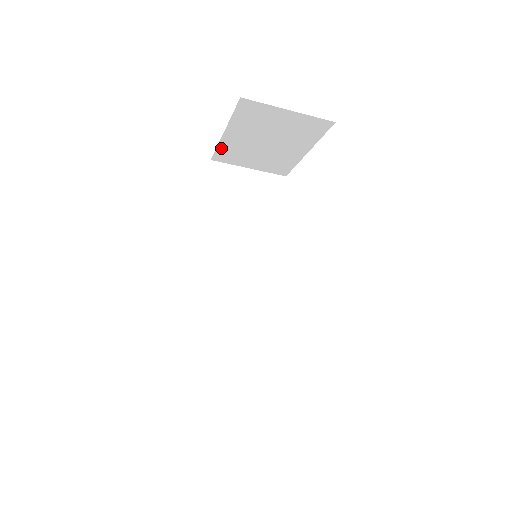
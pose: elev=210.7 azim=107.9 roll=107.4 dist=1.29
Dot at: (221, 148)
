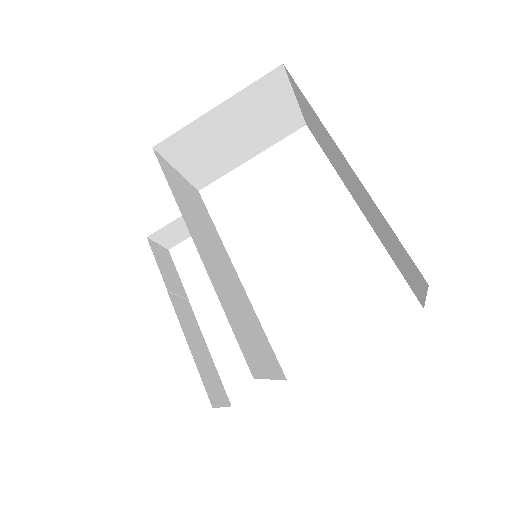
Dot at: (186, 130)
